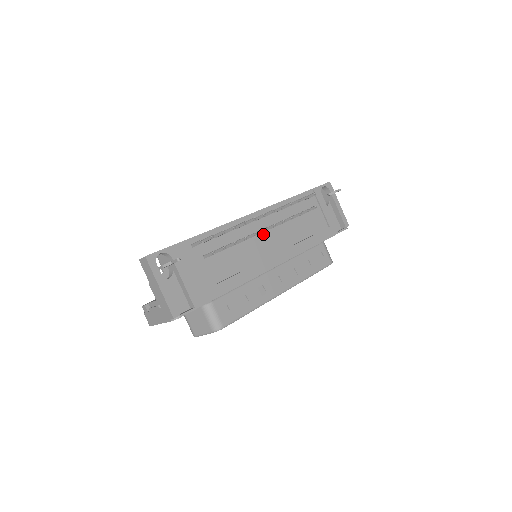
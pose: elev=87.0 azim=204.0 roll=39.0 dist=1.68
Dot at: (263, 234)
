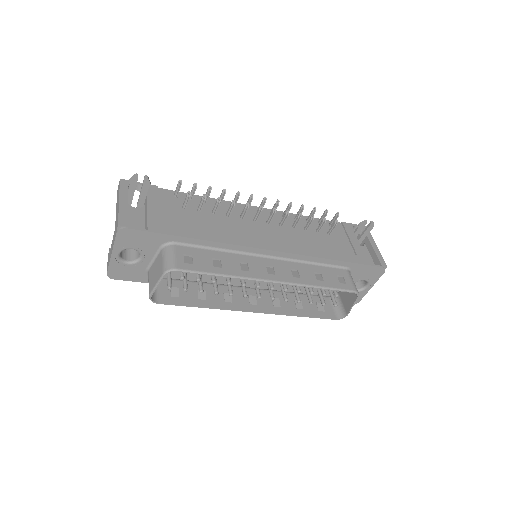
Dot at: (263, 224)
